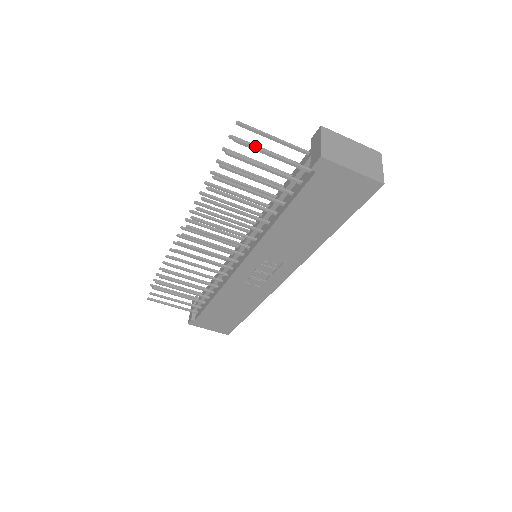
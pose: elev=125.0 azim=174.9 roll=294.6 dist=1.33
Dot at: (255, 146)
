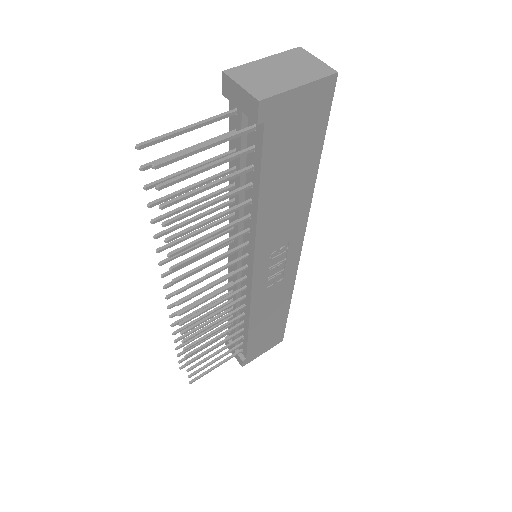
Dot at: (181, 154)
